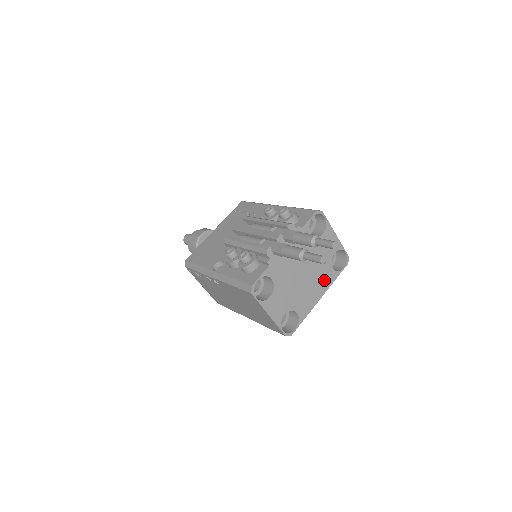
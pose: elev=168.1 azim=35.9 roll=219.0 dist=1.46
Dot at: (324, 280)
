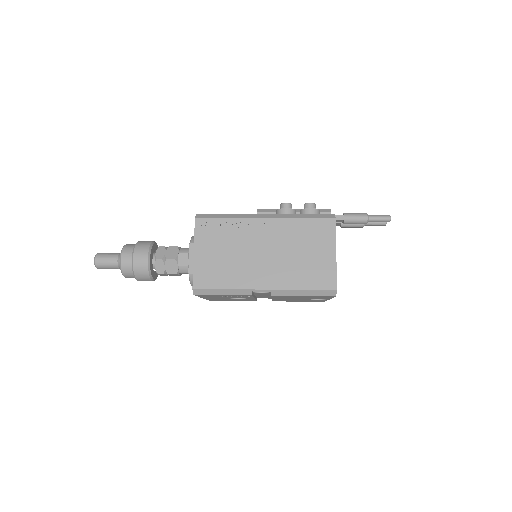
Dot at: occluded
